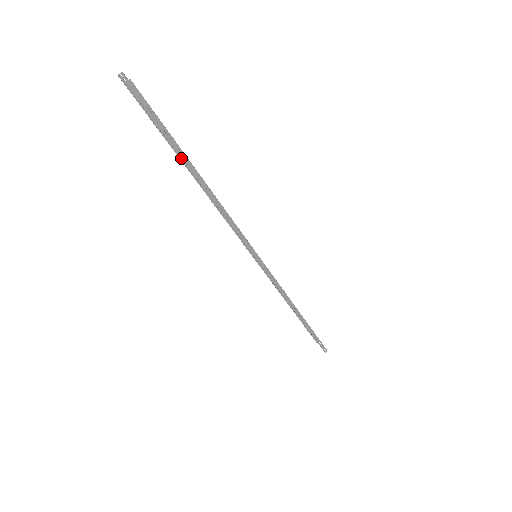
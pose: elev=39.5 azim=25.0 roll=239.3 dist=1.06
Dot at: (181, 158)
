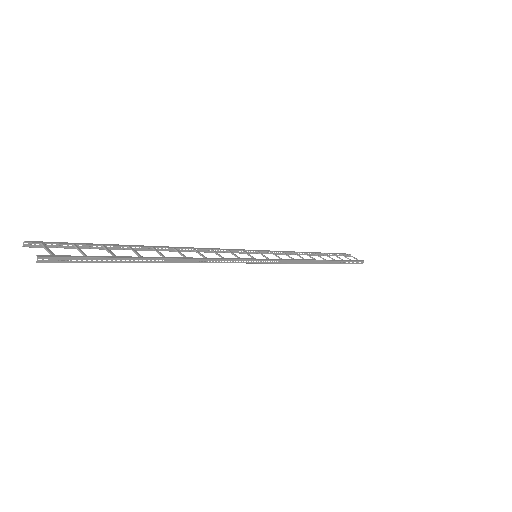
Dot at: occluded
